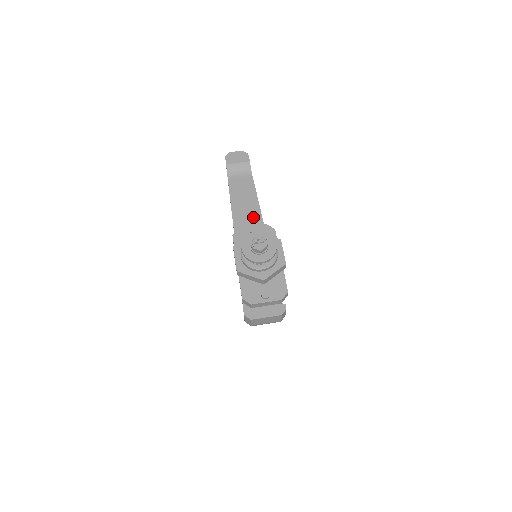
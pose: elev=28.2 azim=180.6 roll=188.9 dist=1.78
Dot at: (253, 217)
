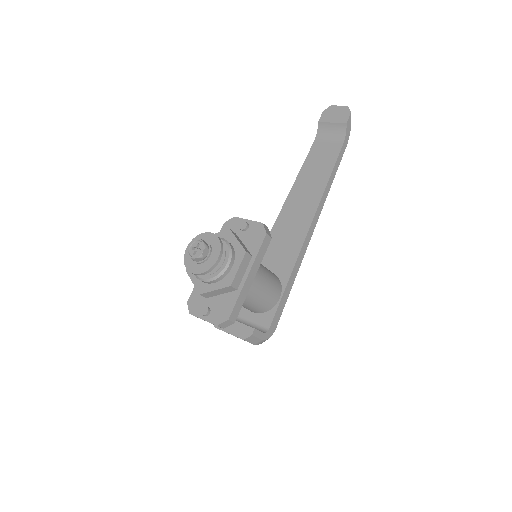
Dot at: (309, 202)
